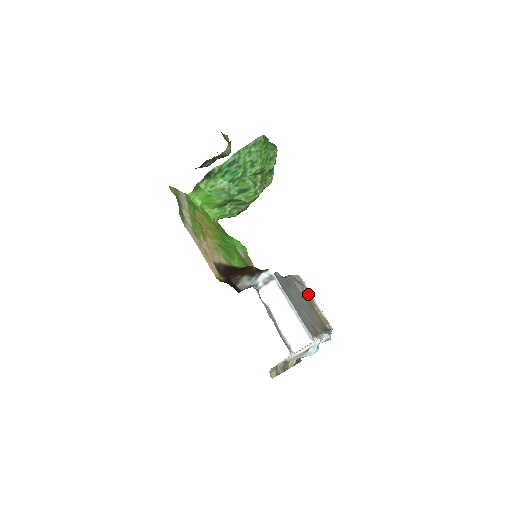
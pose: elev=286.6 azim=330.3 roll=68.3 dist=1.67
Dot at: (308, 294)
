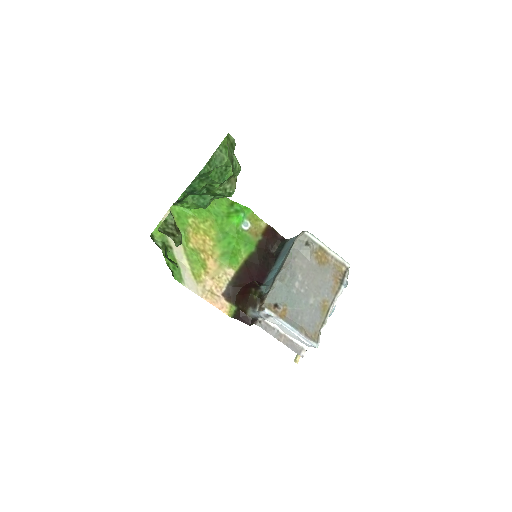
Dot at: (318, 248)
